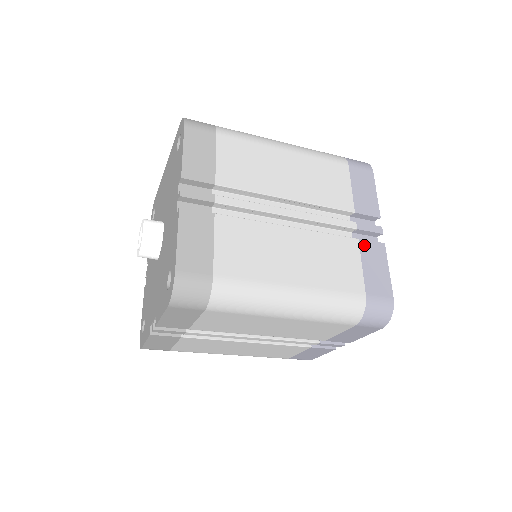
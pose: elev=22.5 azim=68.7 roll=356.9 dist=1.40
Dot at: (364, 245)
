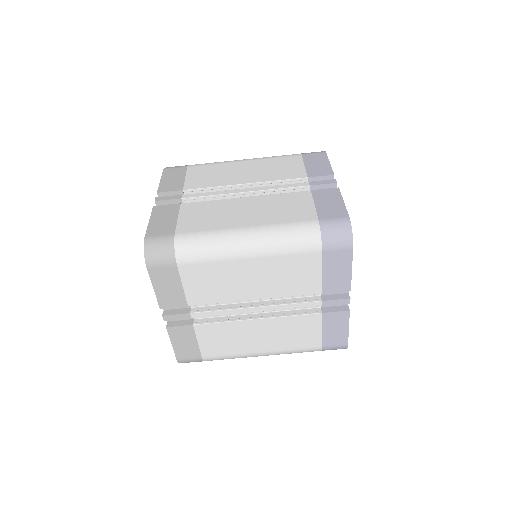
Dot at: (317, 193)
